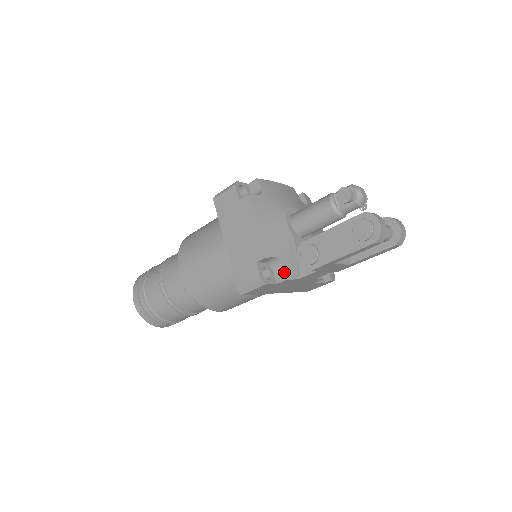
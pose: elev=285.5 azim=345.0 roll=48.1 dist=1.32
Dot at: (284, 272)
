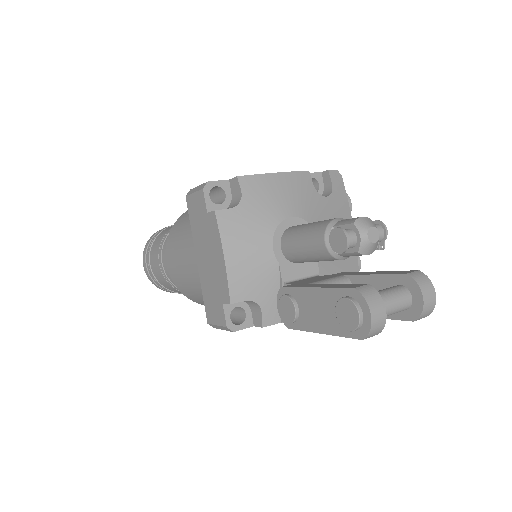
Dot at: (260, 317)
